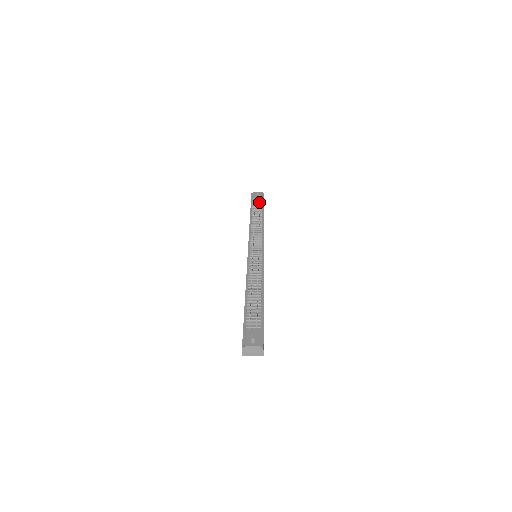
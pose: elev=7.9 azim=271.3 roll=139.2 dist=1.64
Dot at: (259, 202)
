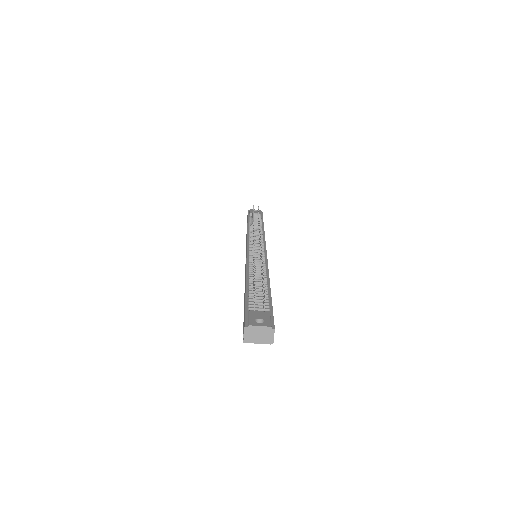
Dot at: occluded
